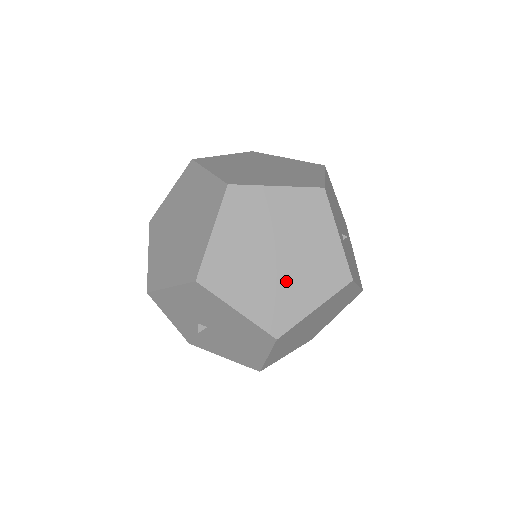
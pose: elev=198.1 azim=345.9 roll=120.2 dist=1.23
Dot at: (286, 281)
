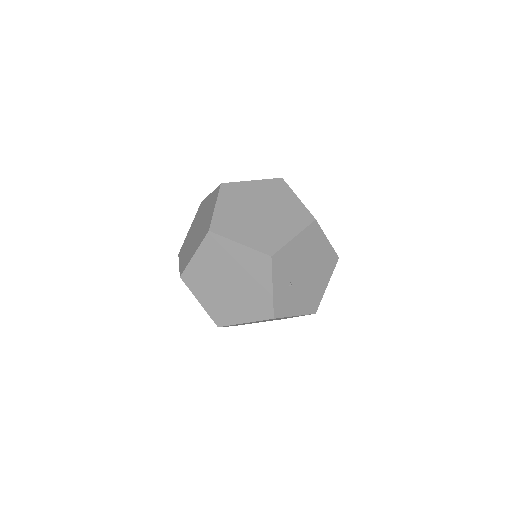
Dot at: (231, 300)
